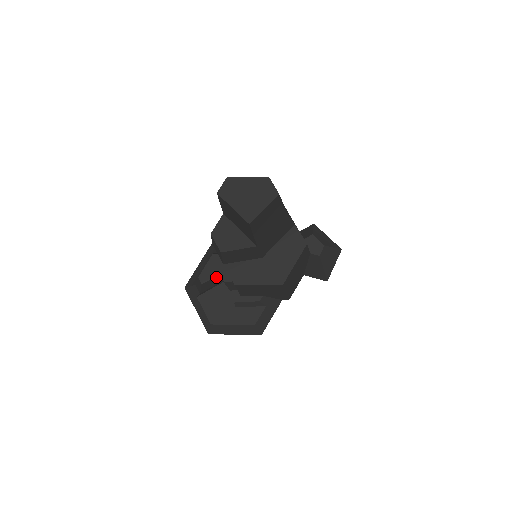
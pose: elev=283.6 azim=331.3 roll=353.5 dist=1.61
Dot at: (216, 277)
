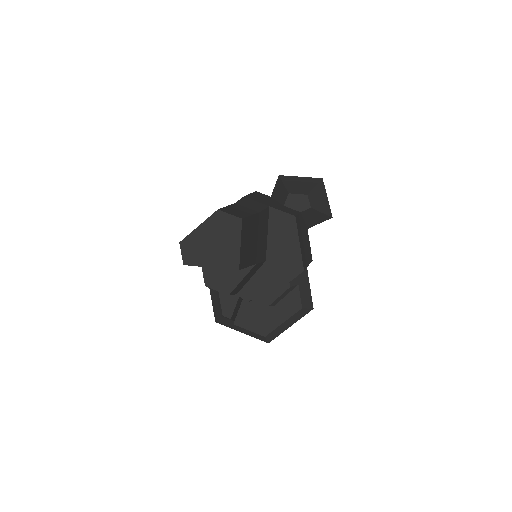
Dot at: (237, 302)
